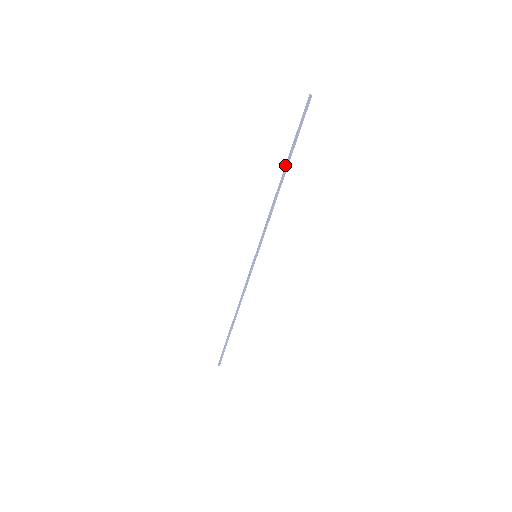
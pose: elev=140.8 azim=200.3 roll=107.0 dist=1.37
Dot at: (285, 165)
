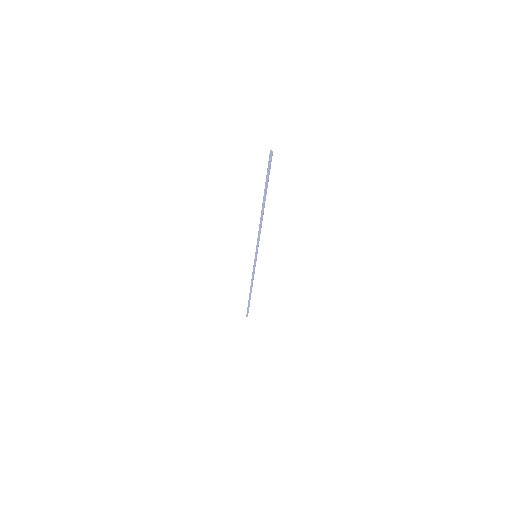
Dot at: (263, 200)
